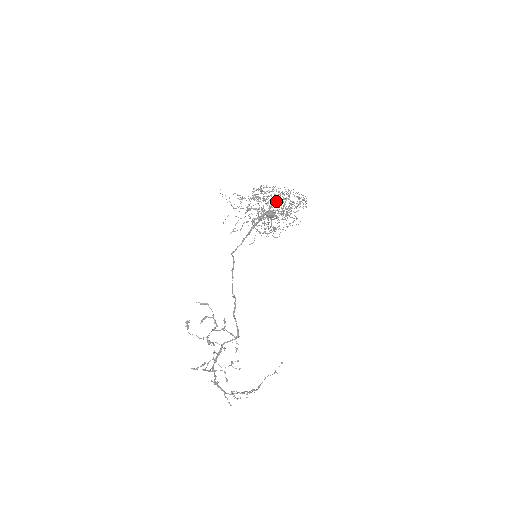
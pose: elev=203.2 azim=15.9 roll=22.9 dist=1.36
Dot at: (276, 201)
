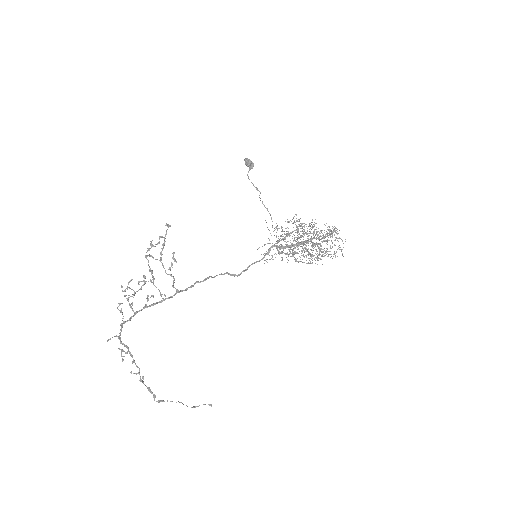
Dot at: occluded
